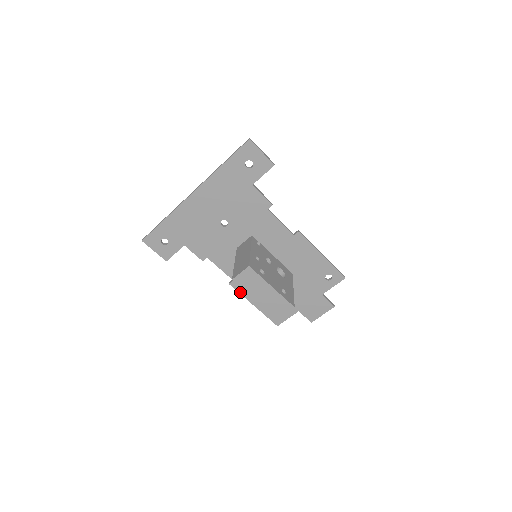
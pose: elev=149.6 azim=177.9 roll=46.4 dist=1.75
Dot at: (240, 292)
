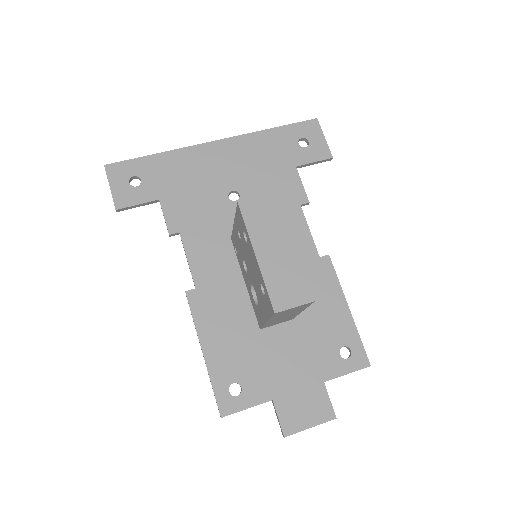
Dot at: (194, 315)
